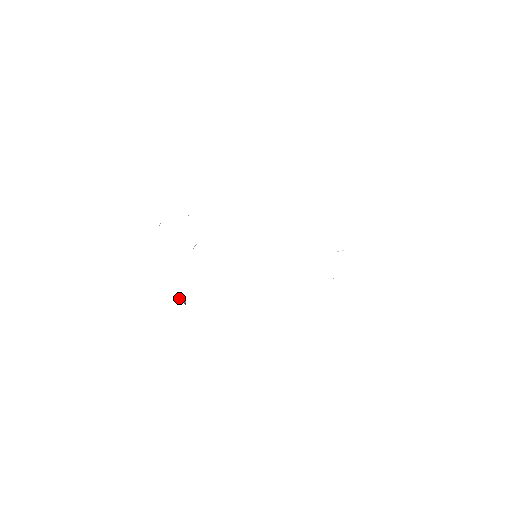
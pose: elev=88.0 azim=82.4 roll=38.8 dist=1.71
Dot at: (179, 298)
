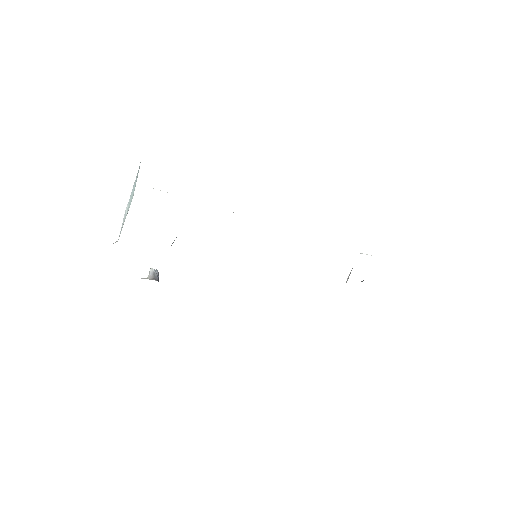
Dot at: (150, 270)
